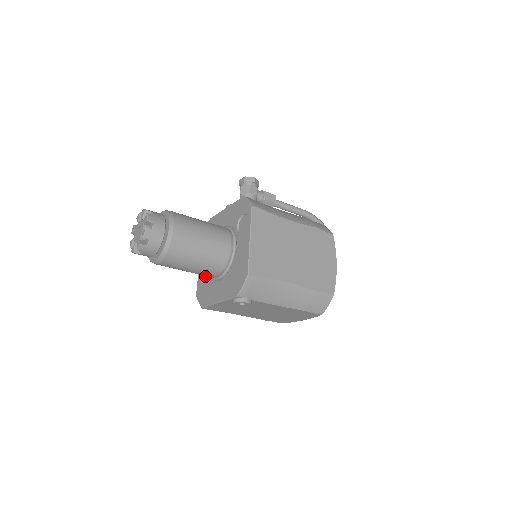
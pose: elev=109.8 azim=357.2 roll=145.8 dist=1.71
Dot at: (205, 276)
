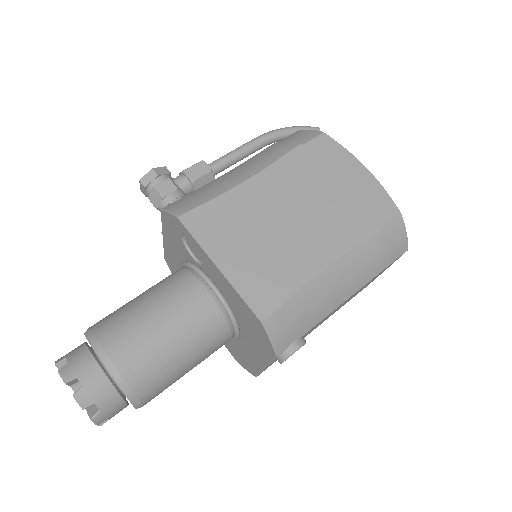
Dot at: occluded
